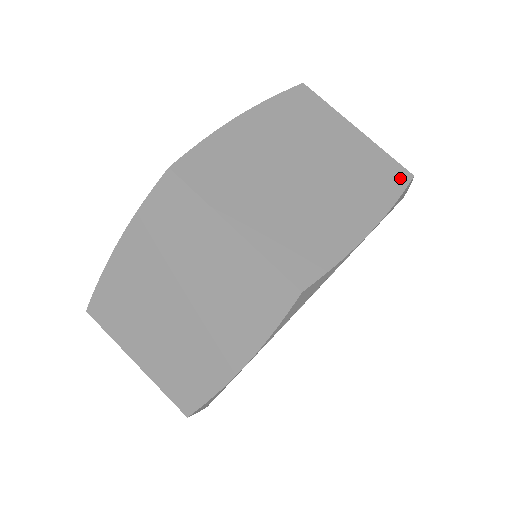
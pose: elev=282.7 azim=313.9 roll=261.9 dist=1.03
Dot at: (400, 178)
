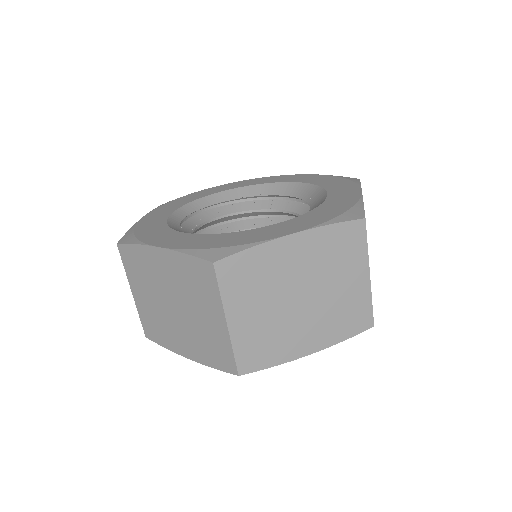
Dot at: occluded
